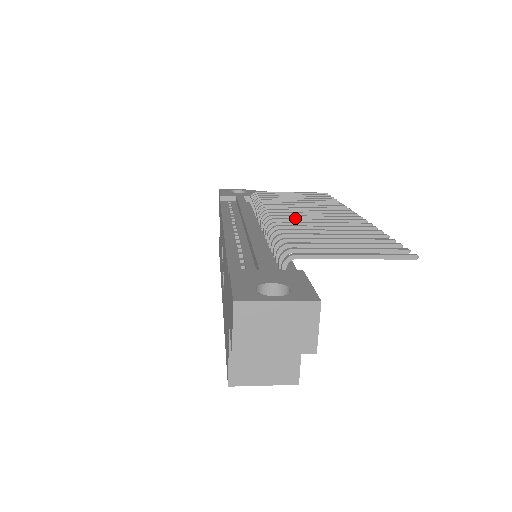
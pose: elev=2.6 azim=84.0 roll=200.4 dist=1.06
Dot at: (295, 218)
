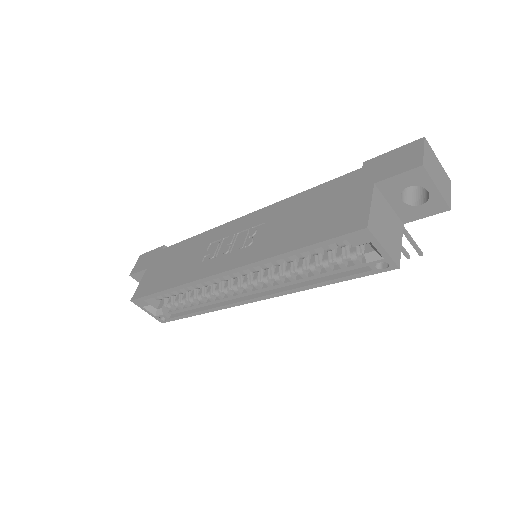
Dot at: occluded
